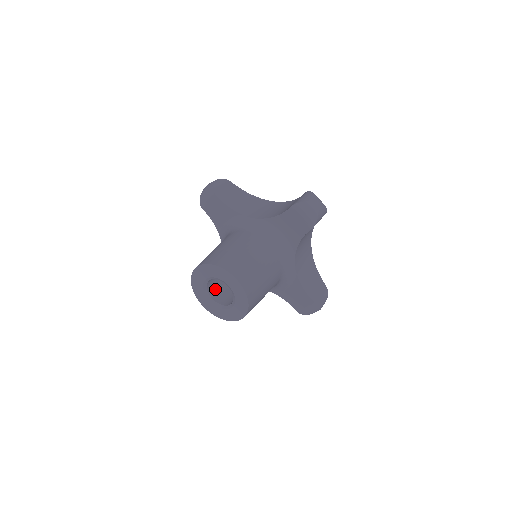
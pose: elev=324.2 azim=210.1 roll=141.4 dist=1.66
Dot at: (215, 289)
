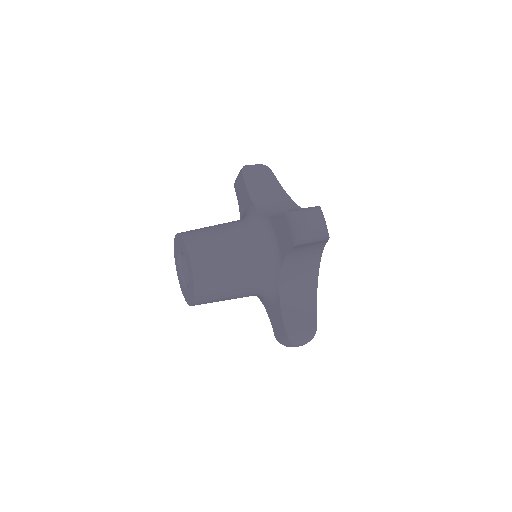
Dot at: occluded
